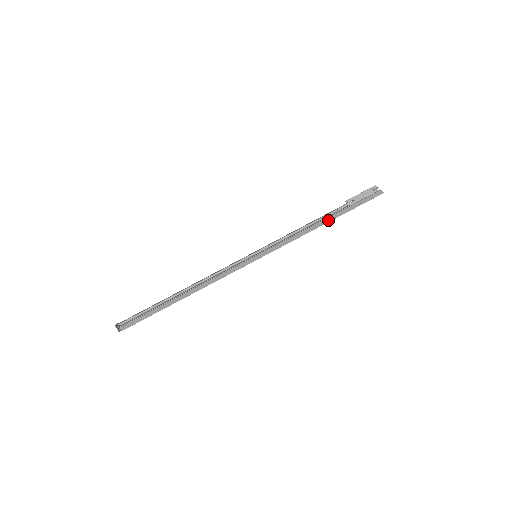
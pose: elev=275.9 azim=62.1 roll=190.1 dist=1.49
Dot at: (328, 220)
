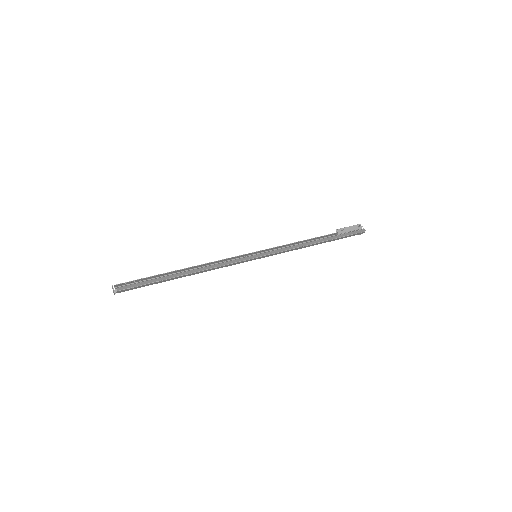
Dot at: (321, 240)
